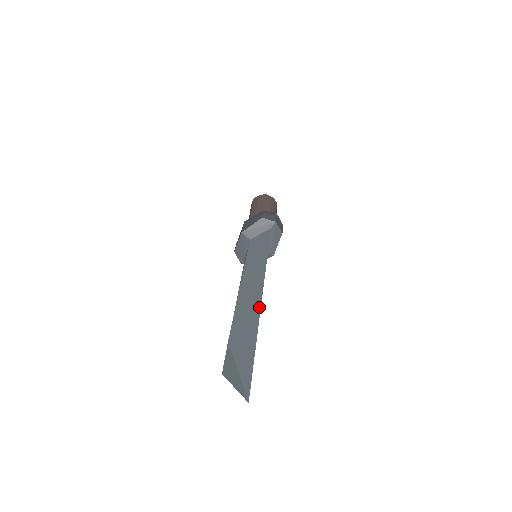
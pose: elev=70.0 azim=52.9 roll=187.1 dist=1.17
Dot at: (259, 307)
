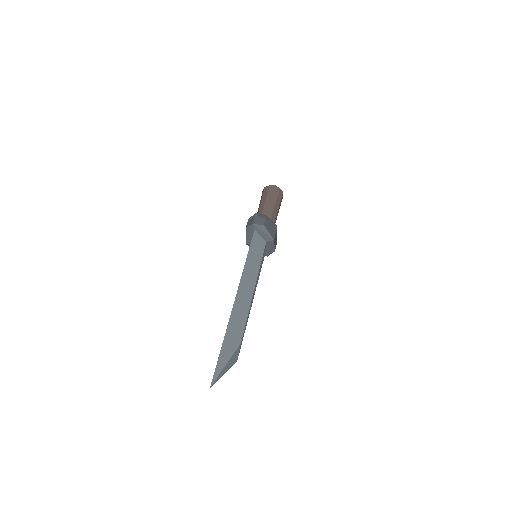
Dot at: occluded
